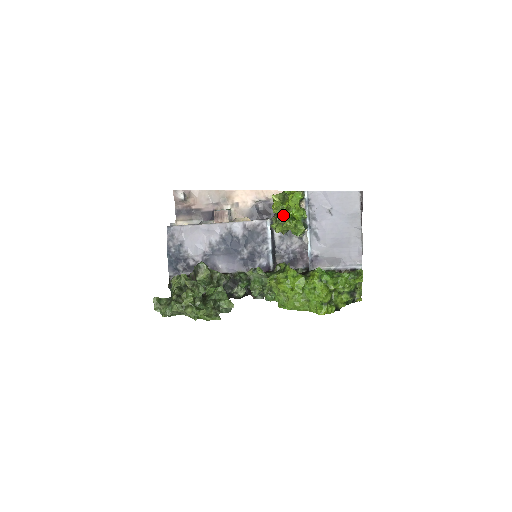
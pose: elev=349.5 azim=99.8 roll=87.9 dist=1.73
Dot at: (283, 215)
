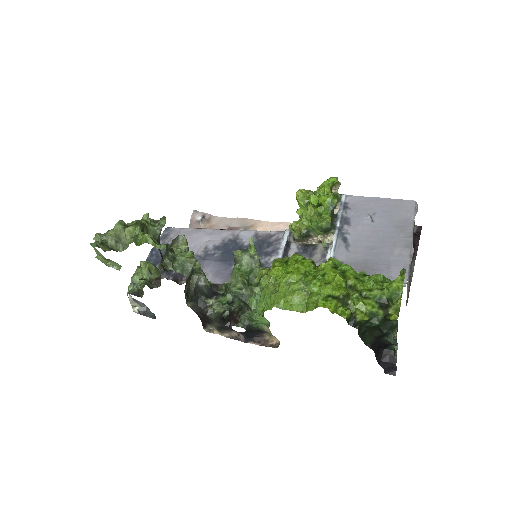
Dot at: occluded
